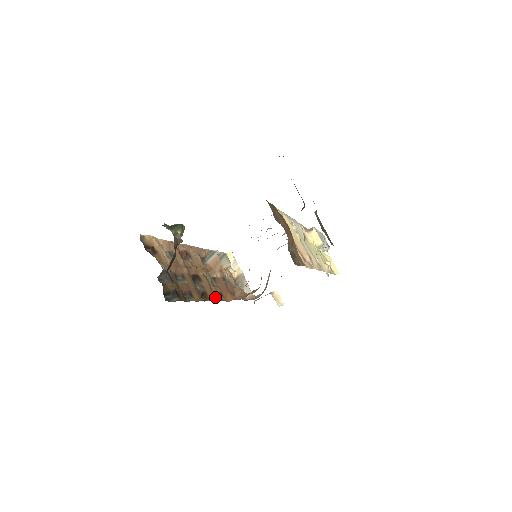
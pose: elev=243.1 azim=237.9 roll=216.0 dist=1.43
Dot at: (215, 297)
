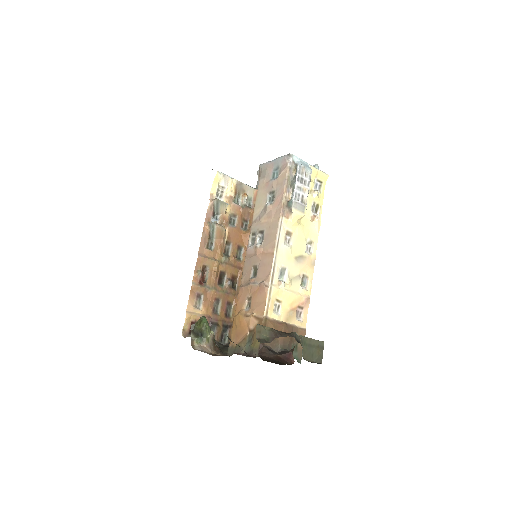
Dot at: (239, 265)
